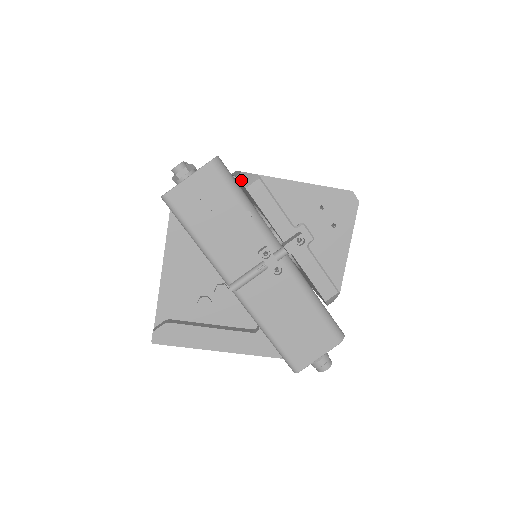
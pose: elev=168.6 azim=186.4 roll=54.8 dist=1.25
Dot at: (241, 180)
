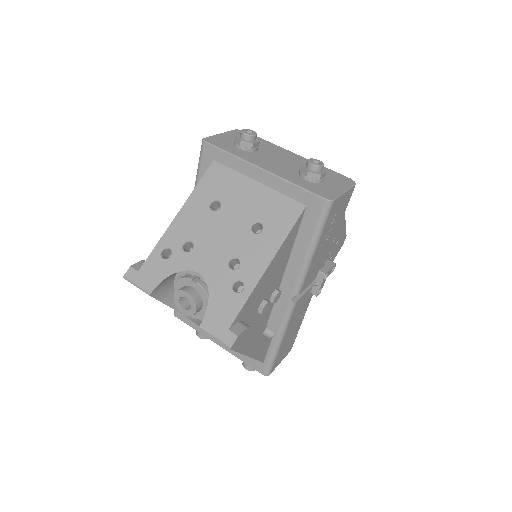
Dot at: occluded
